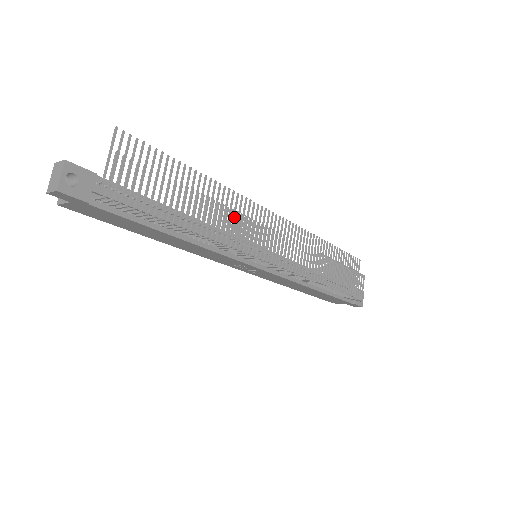
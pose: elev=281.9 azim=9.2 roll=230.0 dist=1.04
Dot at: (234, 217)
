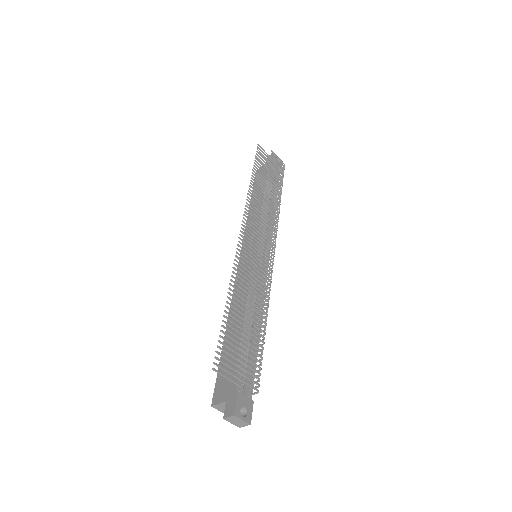
Dot at: (248, 275)
